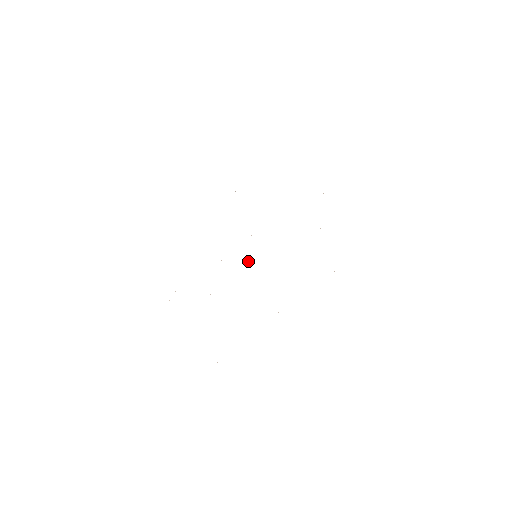
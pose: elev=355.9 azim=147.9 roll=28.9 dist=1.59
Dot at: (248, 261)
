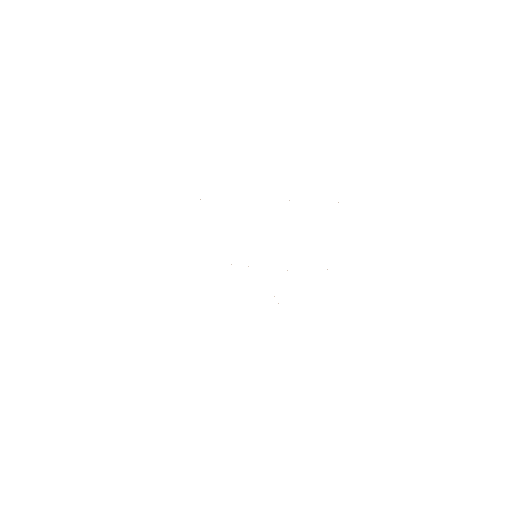
Dot at: occluded
